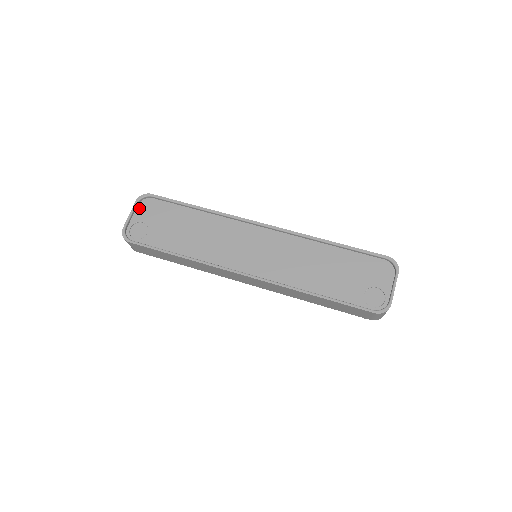
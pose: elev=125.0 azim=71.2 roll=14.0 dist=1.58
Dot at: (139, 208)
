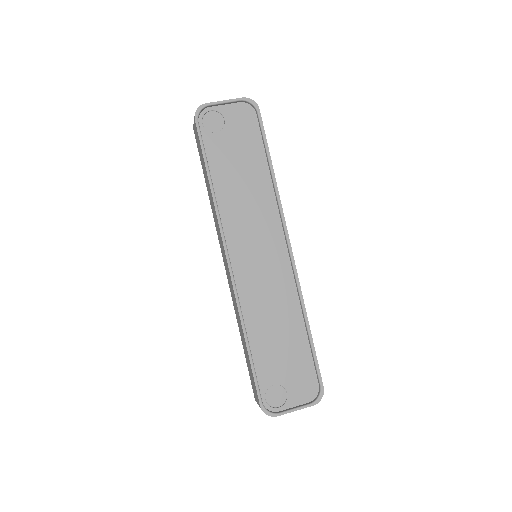
Dot at: (238, 106)
